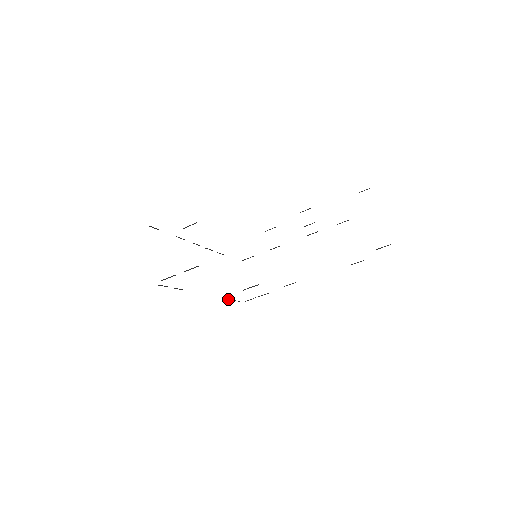
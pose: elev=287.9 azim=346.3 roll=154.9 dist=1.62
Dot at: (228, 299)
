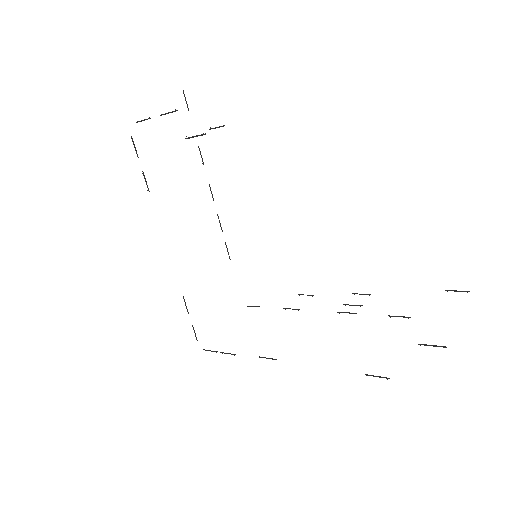
Dot at: occluded
